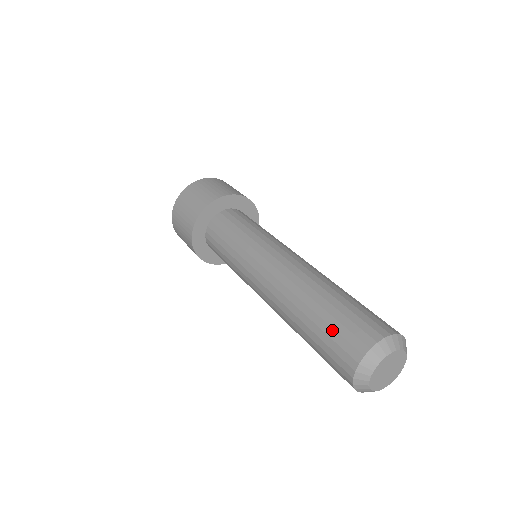
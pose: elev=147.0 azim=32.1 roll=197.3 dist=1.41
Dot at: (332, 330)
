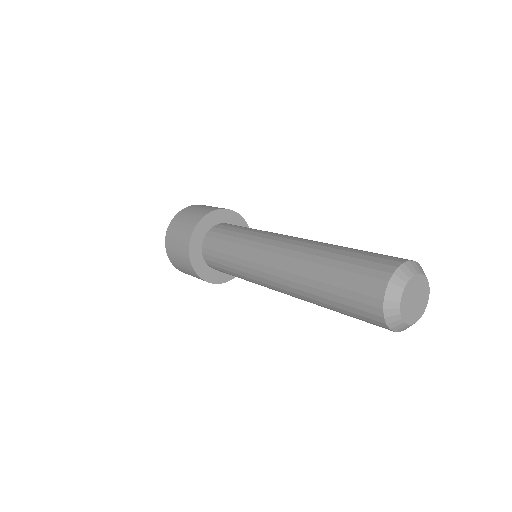
Dot at: (346, 300)
